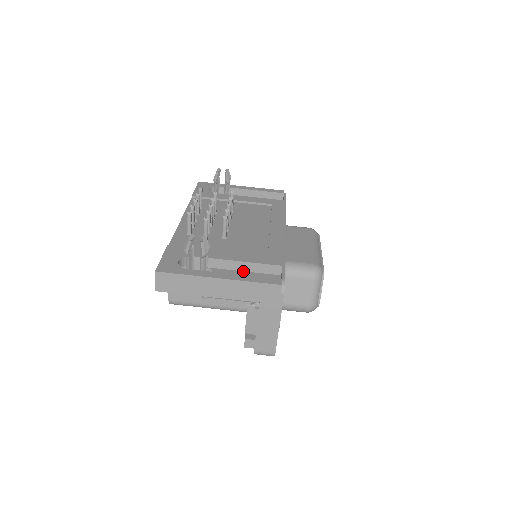
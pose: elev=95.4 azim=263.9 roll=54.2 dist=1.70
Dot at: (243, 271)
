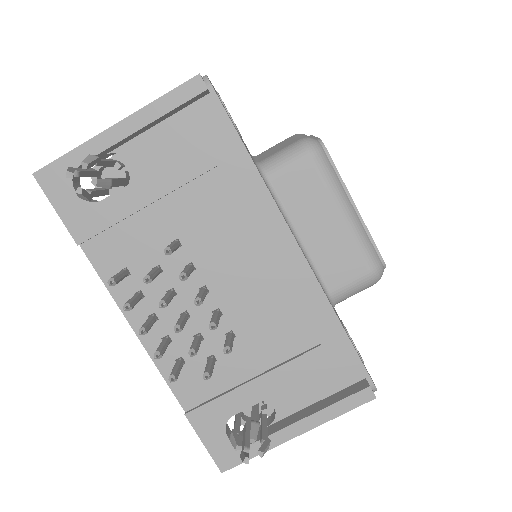
Dot at: occluded
